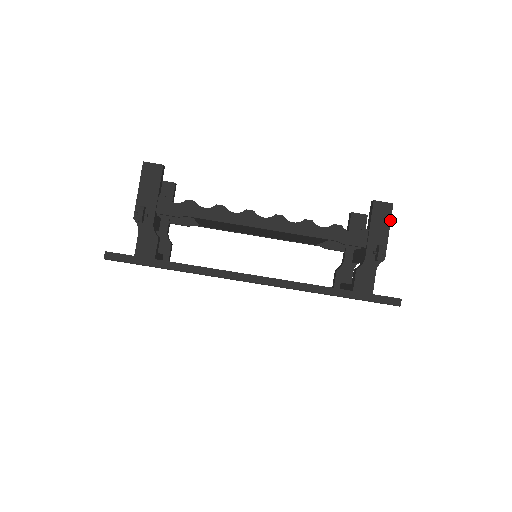
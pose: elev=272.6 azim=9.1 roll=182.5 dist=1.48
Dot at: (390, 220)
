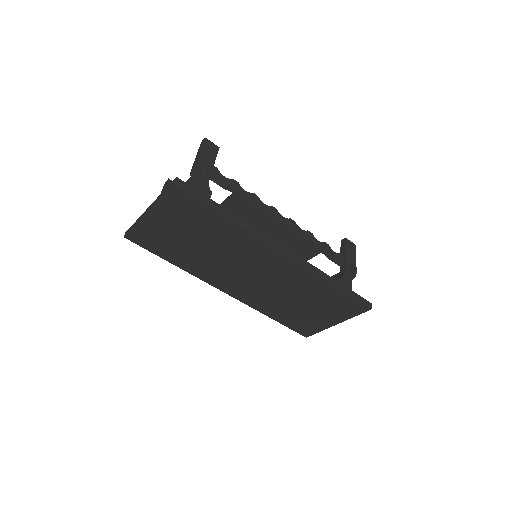
Dot at: (355, 254)
